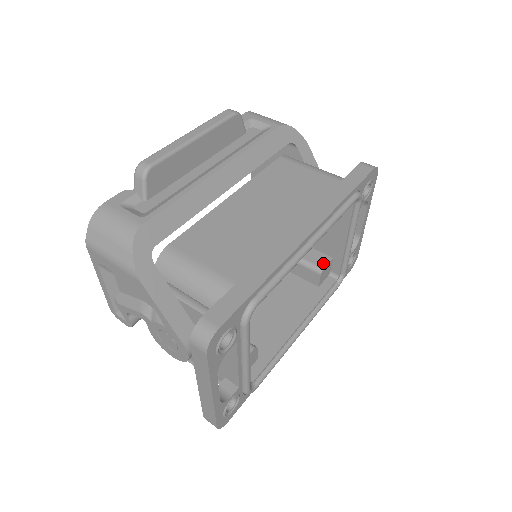
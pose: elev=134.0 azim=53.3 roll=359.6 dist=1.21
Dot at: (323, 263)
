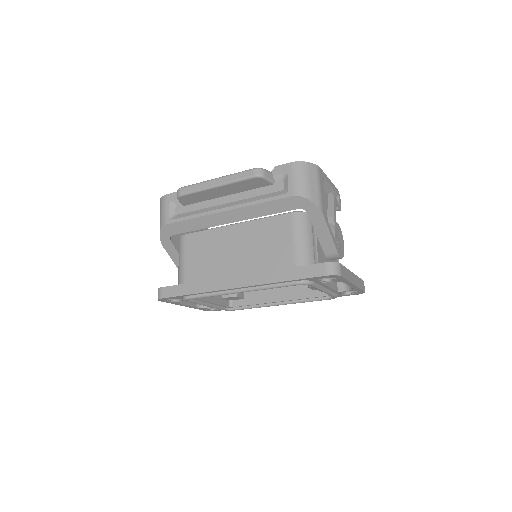
Dot at: occluded
